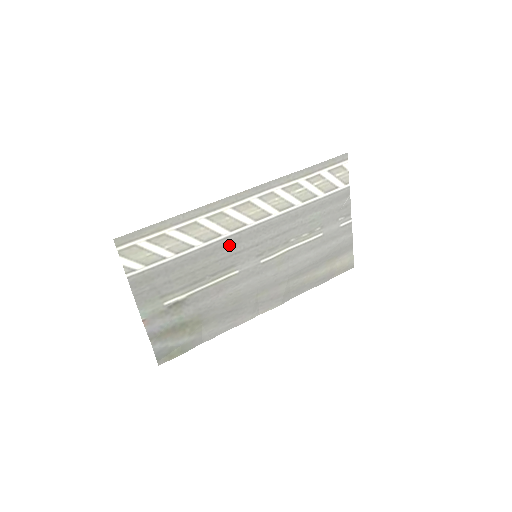
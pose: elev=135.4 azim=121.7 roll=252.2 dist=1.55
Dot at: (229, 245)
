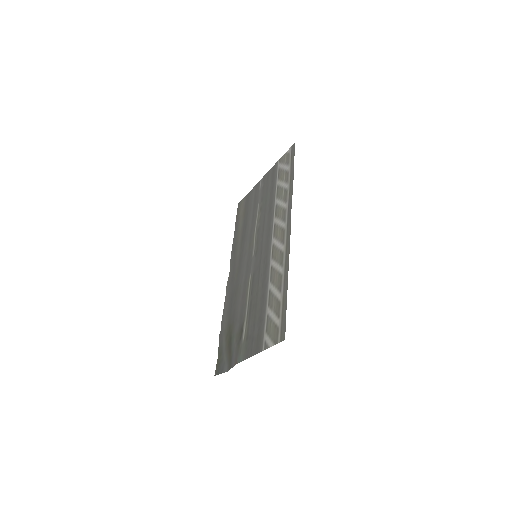
Dot at: (265, 266)
